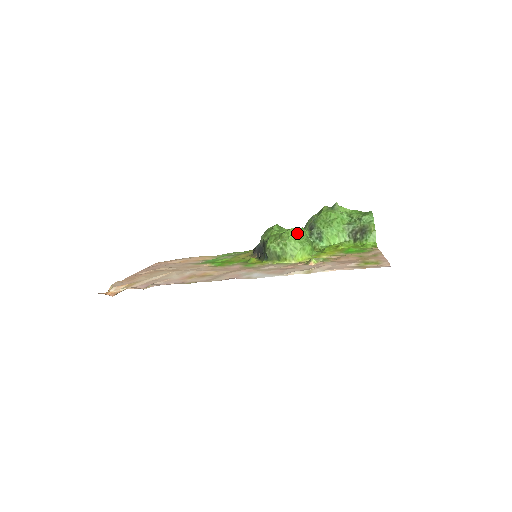
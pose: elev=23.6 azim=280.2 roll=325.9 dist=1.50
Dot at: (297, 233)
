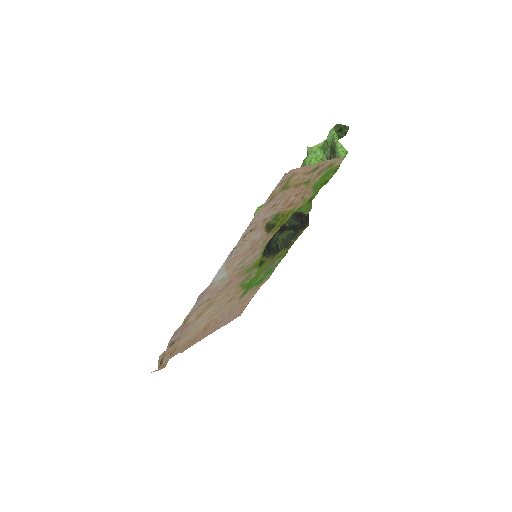
Dot at: occluded
